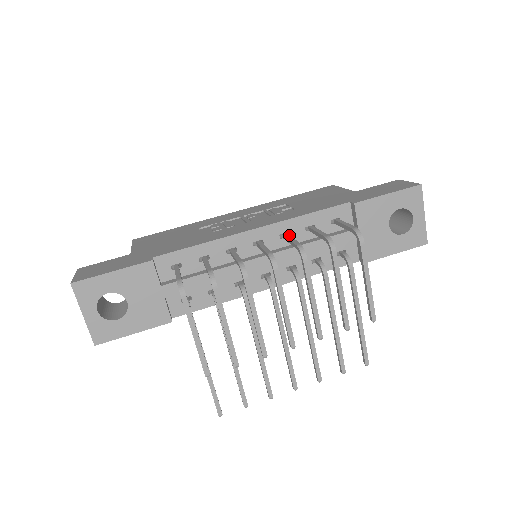
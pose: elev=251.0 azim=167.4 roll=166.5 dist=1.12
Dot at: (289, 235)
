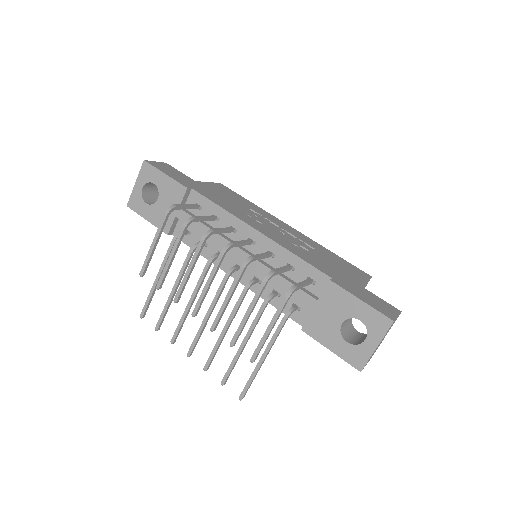
Dot at: (268, 254)
